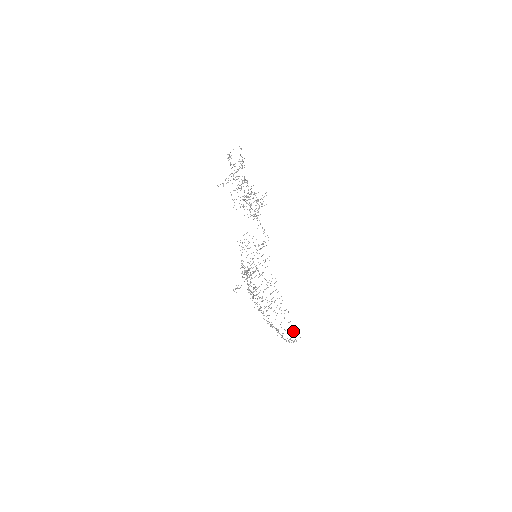
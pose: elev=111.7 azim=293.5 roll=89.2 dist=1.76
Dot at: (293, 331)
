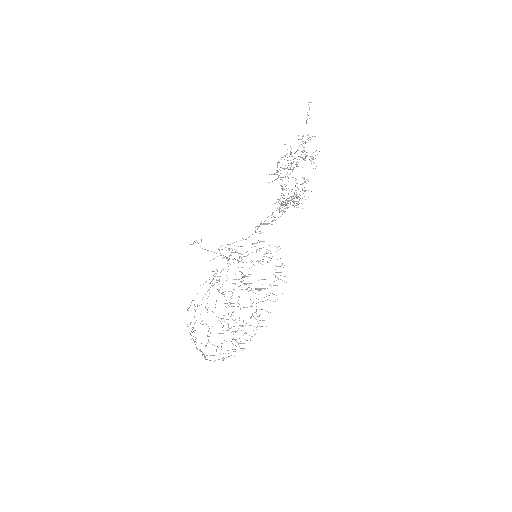
Dot at: occluded
